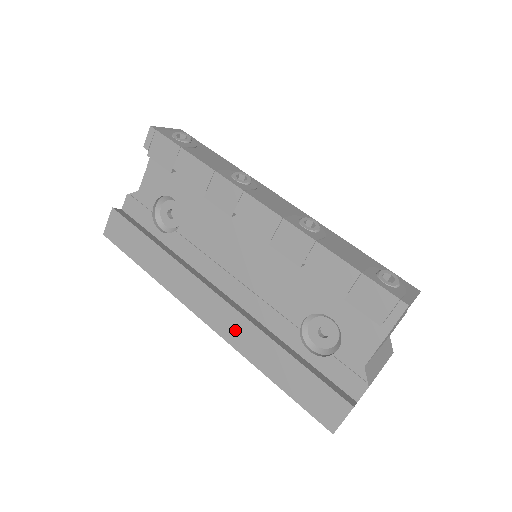
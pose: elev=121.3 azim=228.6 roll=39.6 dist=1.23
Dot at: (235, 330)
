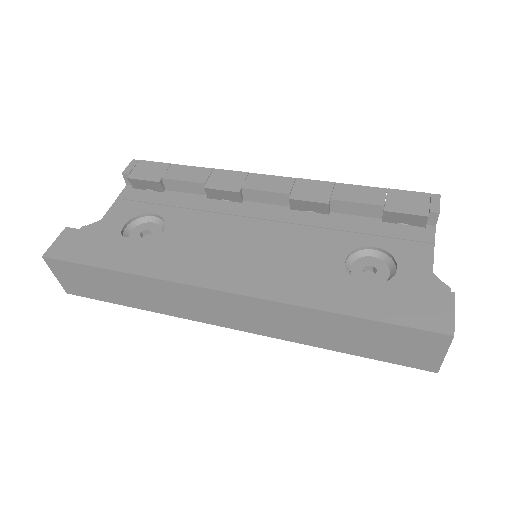
Dot at: (271, 281)
